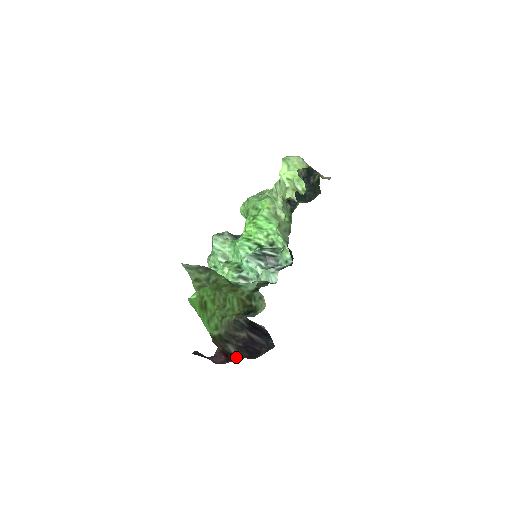
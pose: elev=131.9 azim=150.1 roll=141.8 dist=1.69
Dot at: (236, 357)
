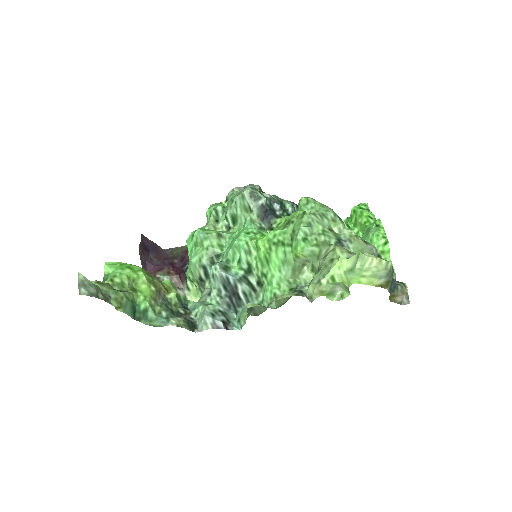
Dot at: occluded
